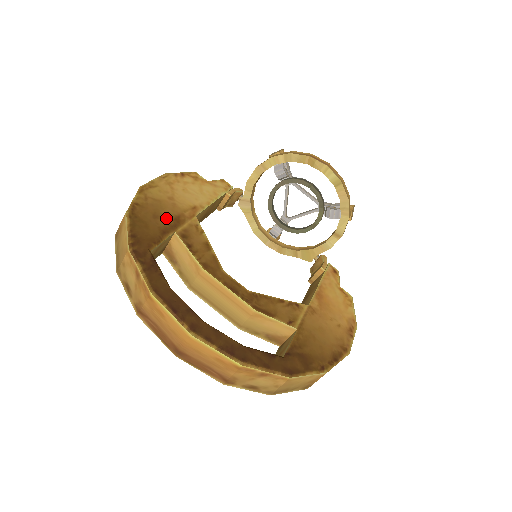
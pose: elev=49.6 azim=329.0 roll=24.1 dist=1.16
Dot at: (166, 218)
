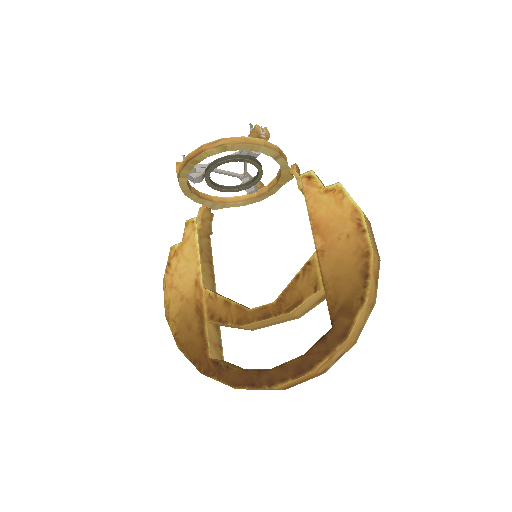
Dot at: (194, 320)
